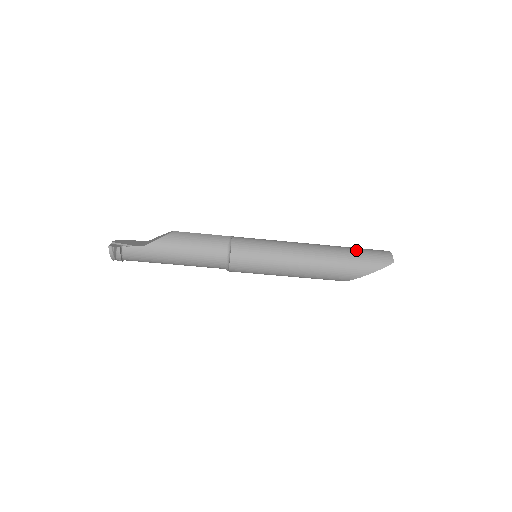
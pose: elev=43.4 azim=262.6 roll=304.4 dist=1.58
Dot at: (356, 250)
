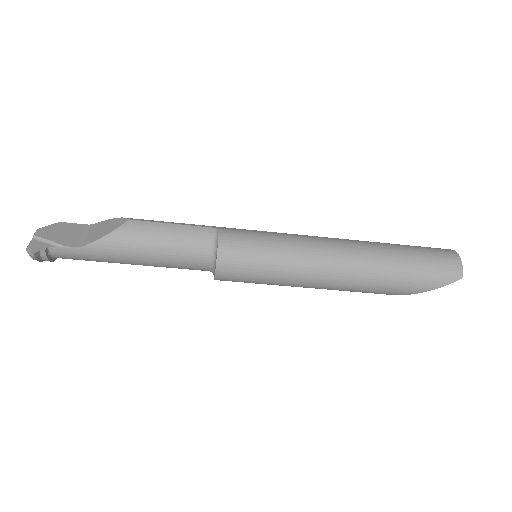
Dot at: (409, 256)
